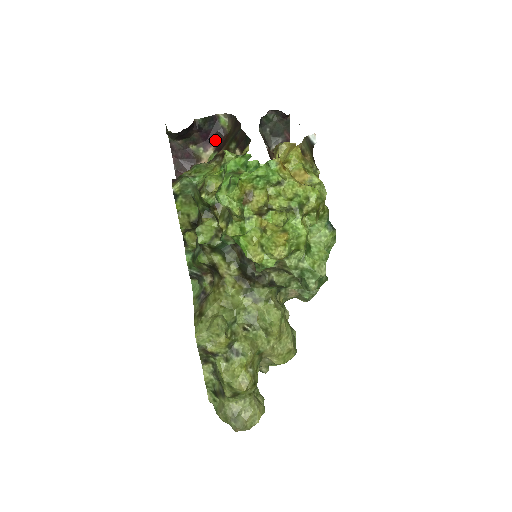
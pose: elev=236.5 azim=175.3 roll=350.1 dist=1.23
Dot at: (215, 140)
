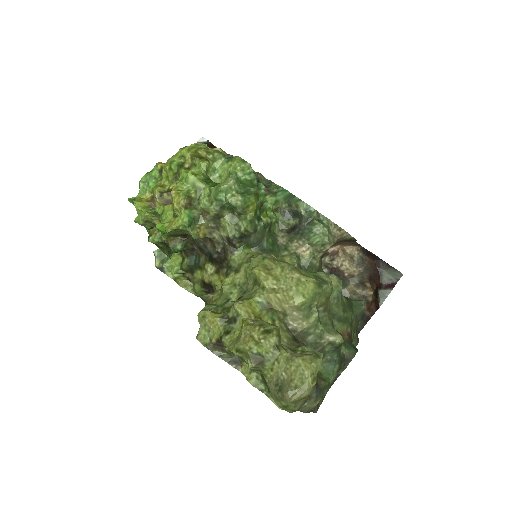
Dot at: occluded
